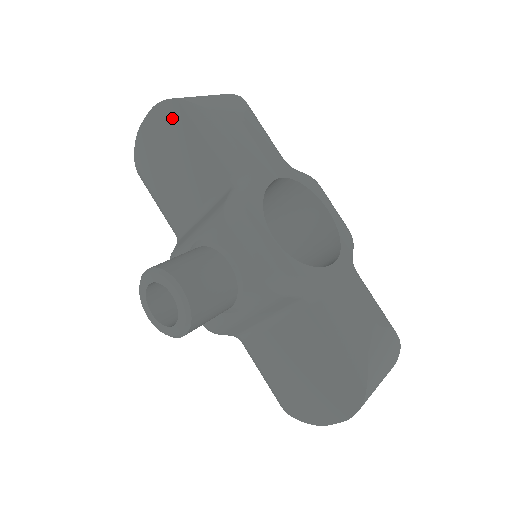
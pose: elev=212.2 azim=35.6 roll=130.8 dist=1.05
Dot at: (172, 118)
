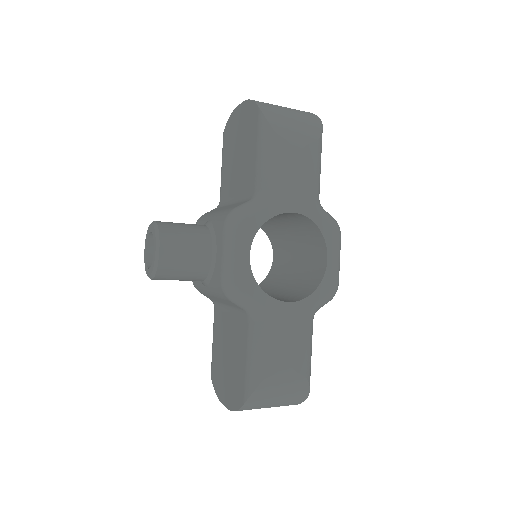
Dot at: (251, 118)
